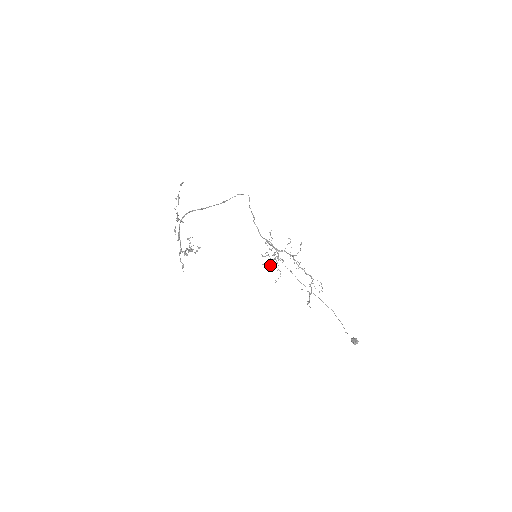
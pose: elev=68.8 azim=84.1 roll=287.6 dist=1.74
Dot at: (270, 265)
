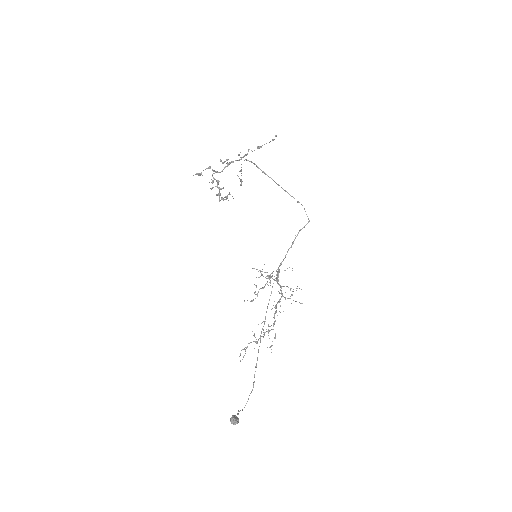
Dot at: occluded
